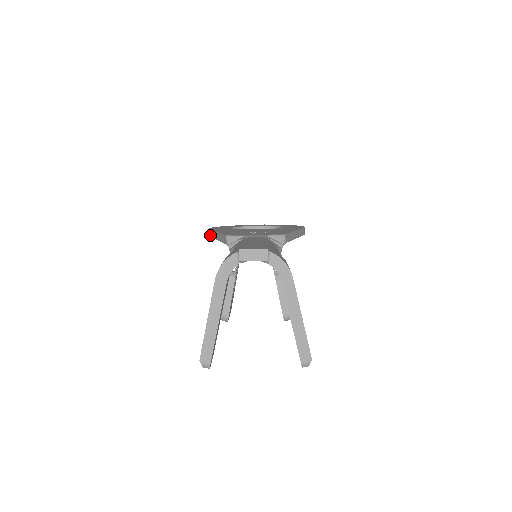
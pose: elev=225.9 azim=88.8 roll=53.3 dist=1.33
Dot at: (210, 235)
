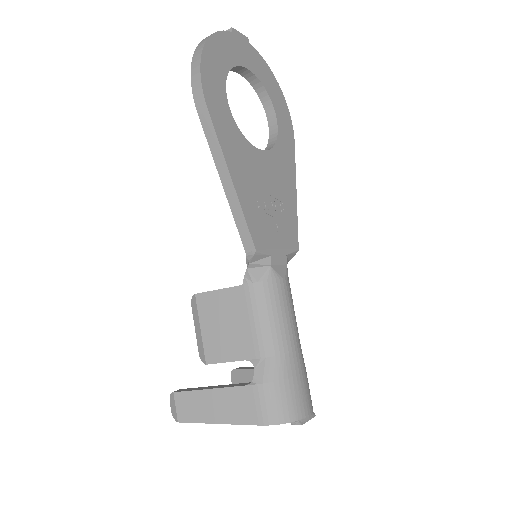
Dot at: (202, 121)
